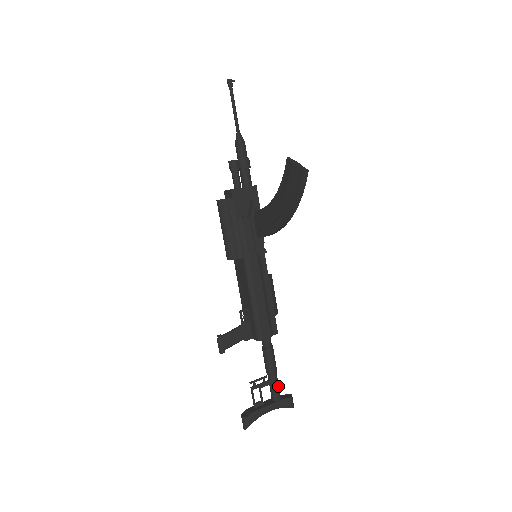
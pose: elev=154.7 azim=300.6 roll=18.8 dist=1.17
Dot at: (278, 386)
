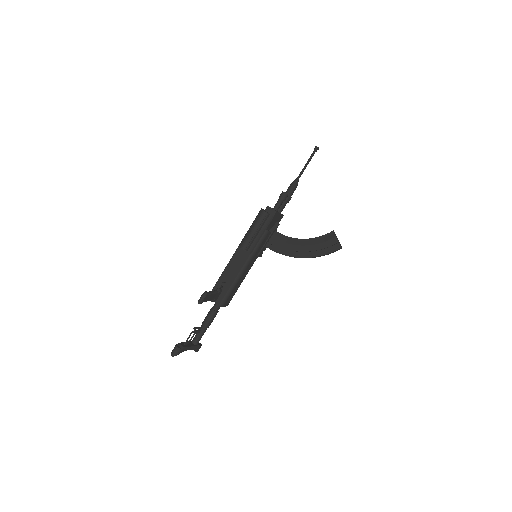
Dot at: occluded
